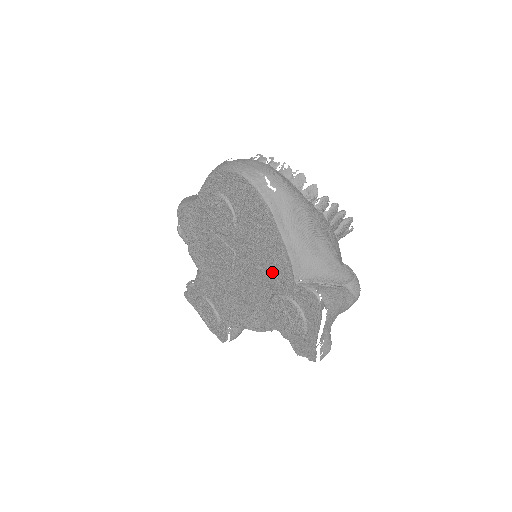
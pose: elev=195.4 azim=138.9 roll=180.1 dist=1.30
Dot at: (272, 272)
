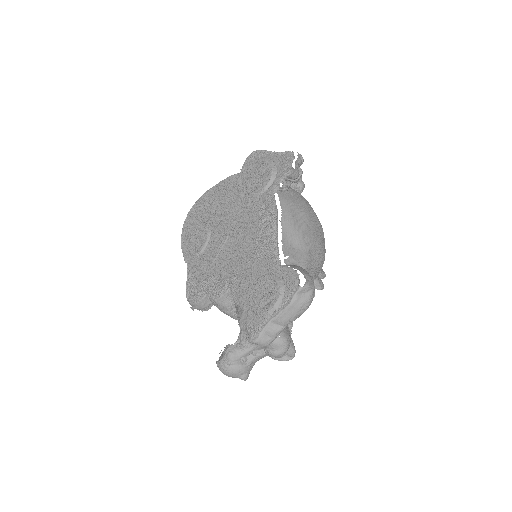
Dot at: (234, 192)
